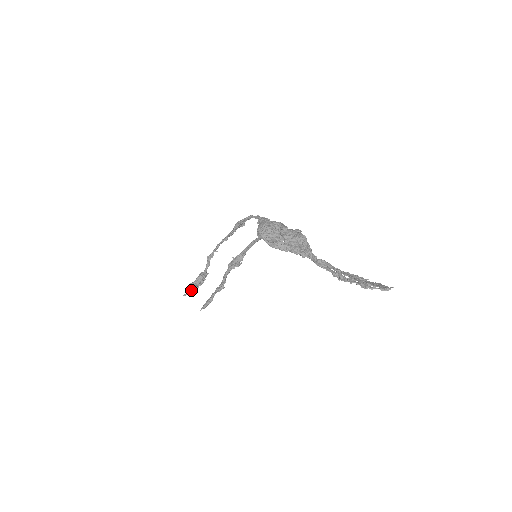
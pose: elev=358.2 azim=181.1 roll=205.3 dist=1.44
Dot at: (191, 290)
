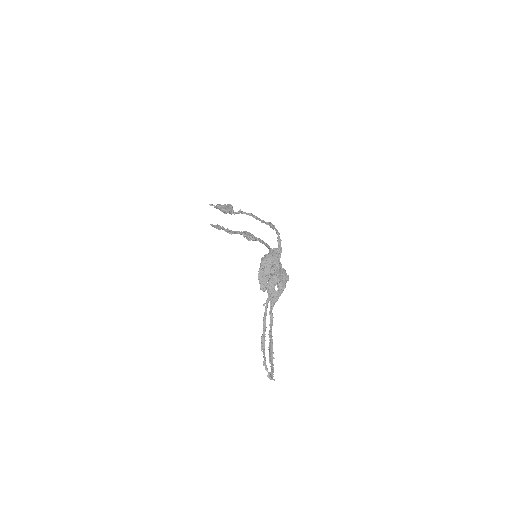
Dot at: (216, 207)
